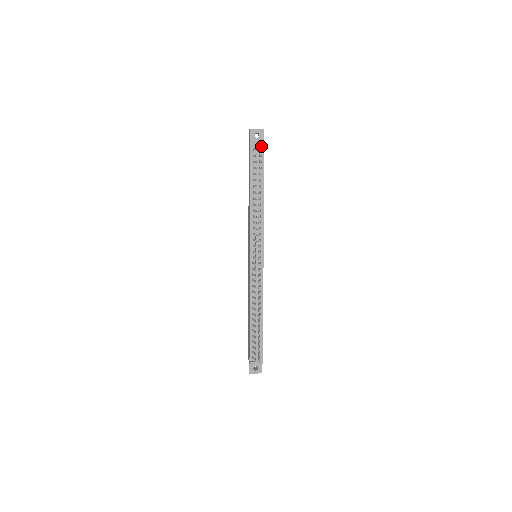
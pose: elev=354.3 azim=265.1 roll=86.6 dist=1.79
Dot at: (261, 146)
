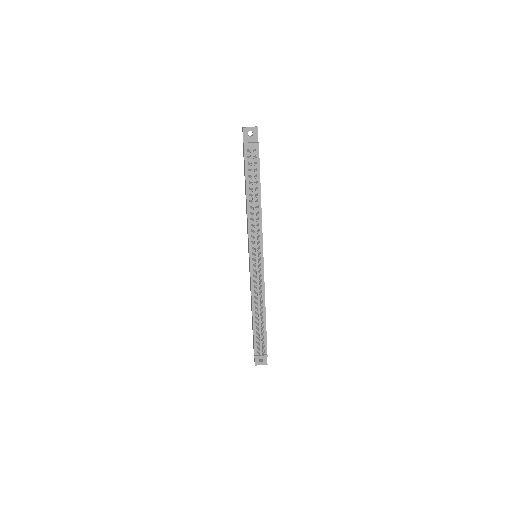
Dot at: (255, 146)
